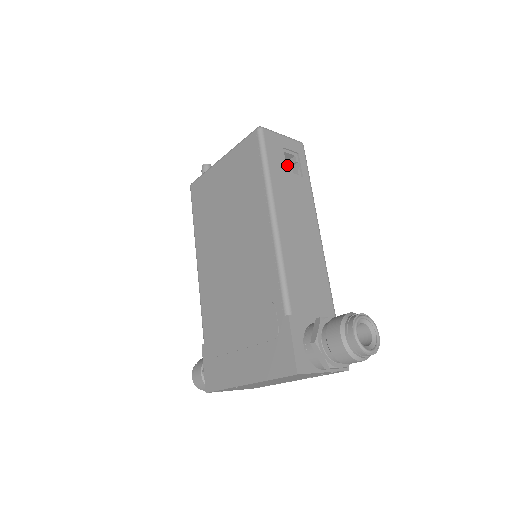
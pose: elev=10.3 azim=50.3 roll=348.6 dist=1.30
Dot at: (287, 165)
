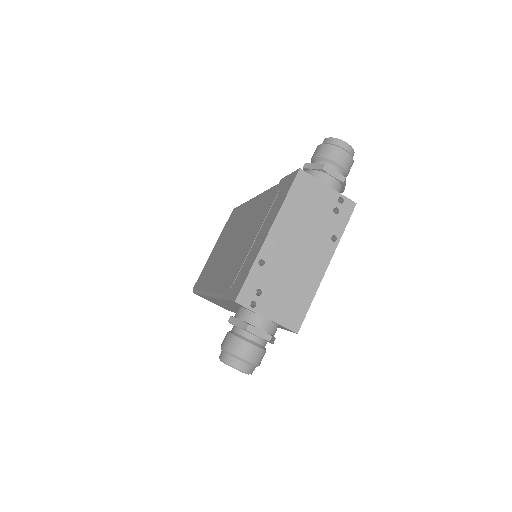
Dot at: occluded
